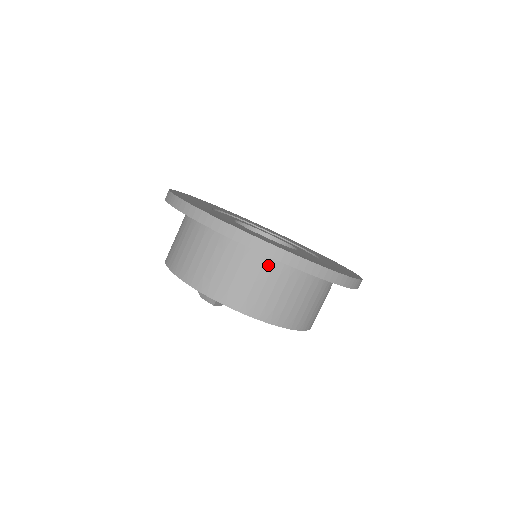
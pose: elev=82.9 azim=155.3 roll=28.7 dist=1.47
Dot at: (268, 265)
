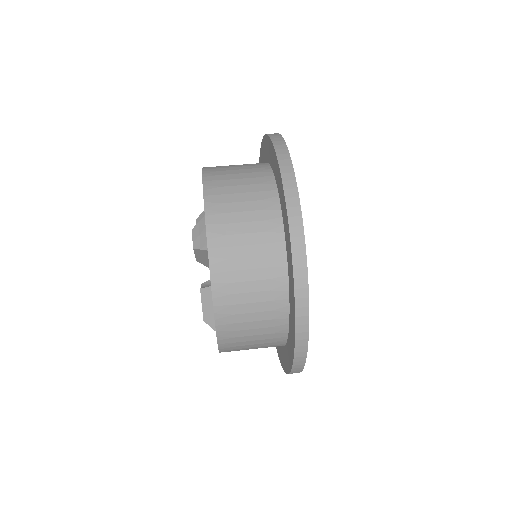
Dot at: (276, 284)
